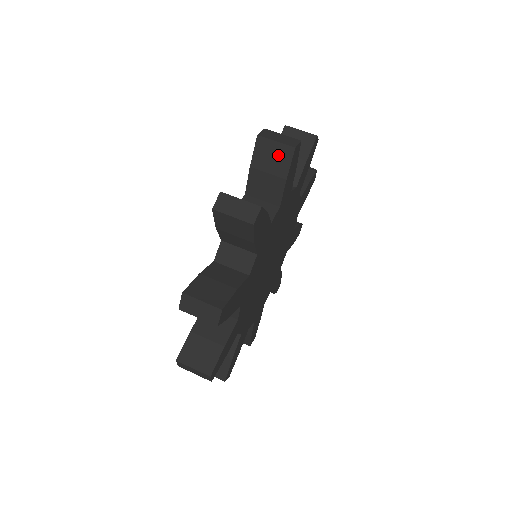
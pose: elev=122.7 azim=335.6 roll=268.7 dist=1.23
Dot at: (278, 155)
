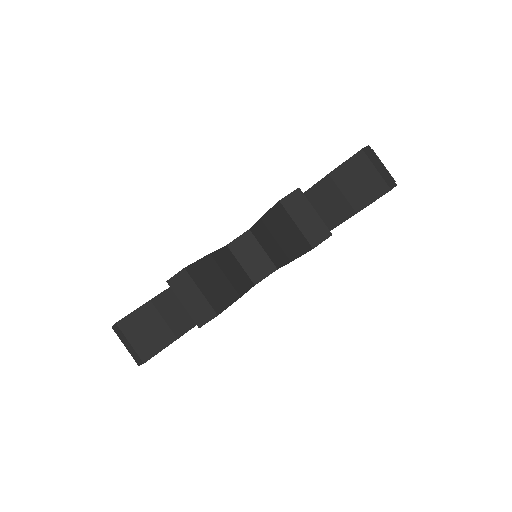
Dot at: (292, 237)
